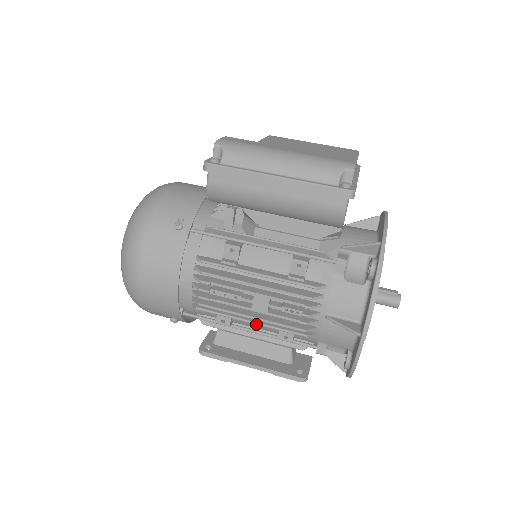
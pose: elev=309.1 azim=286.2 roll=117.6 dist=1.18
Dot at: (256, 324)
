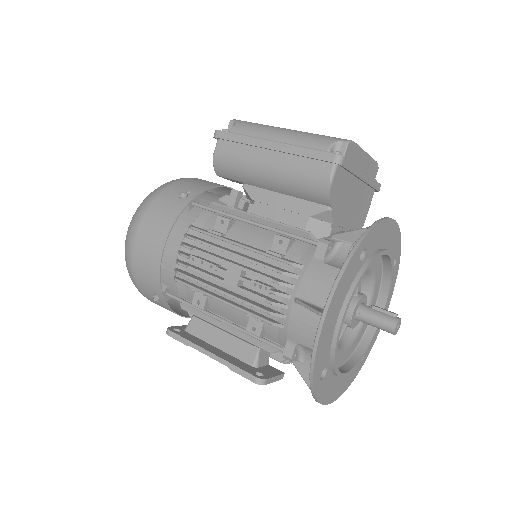
Dot at: (225, 303)
